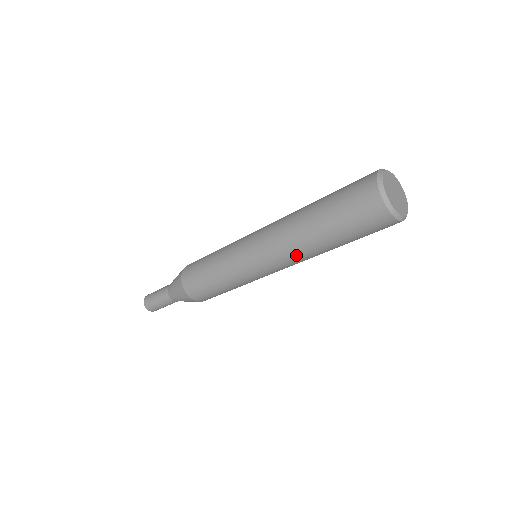
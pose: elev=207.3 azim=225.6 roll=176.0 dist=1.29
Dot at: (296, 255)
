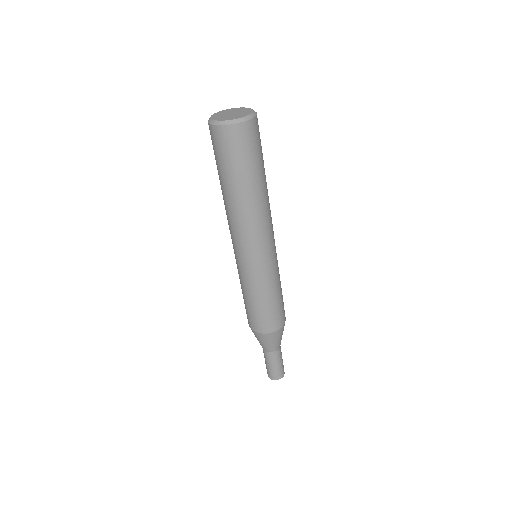
Dot at: (244, 221)
